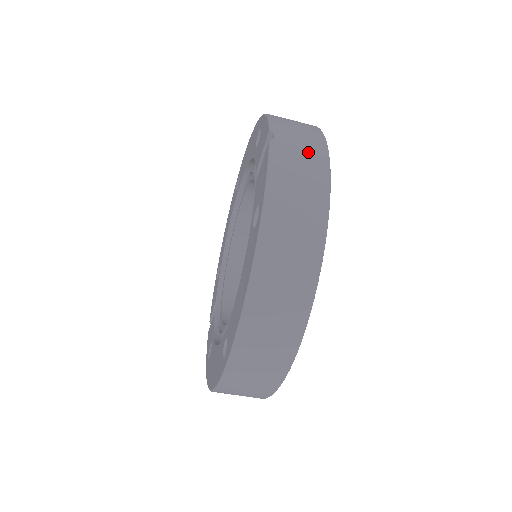
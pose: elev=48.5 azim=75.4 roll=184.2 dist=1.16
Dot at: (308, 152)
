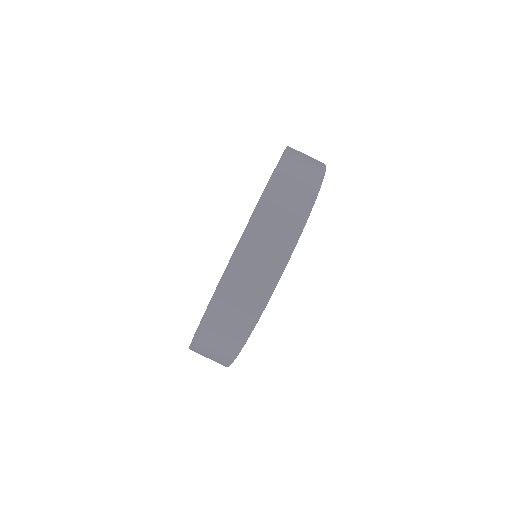
Dot at: occluded
